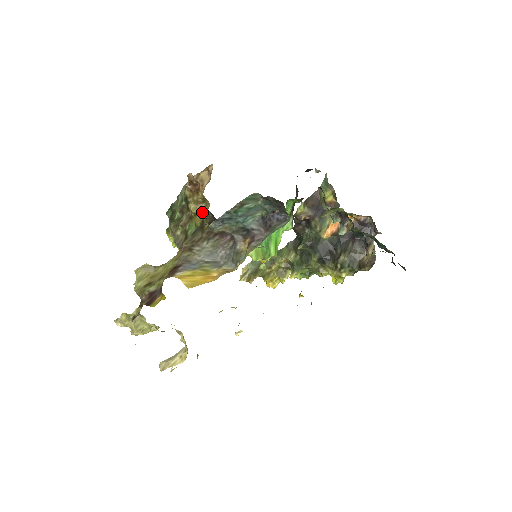
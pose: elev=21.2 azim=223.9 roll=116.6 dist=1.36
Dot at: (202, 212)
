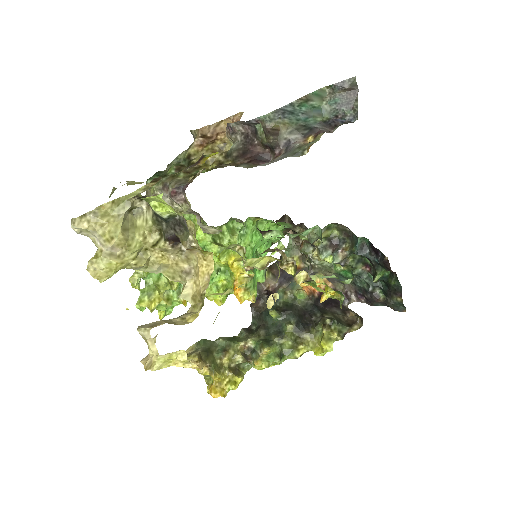
Dot at: (221, 155)
